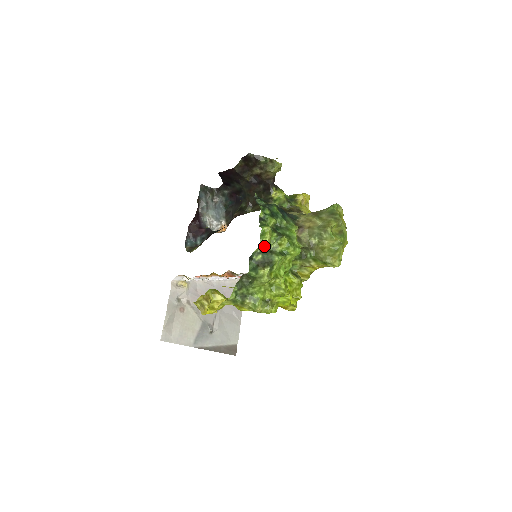
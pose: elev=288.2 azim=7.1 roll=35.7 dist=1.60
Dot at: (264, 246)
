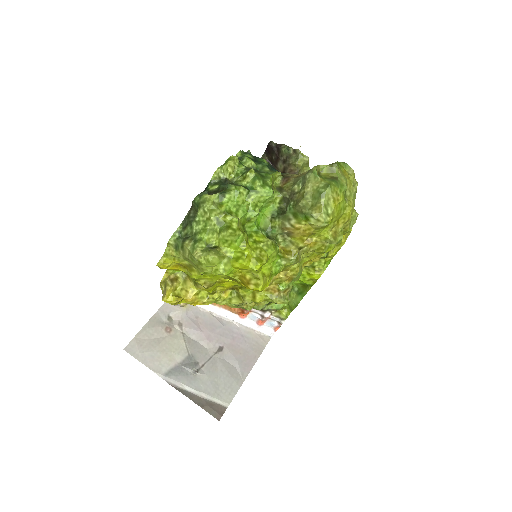
Dot at: (226, 178)
